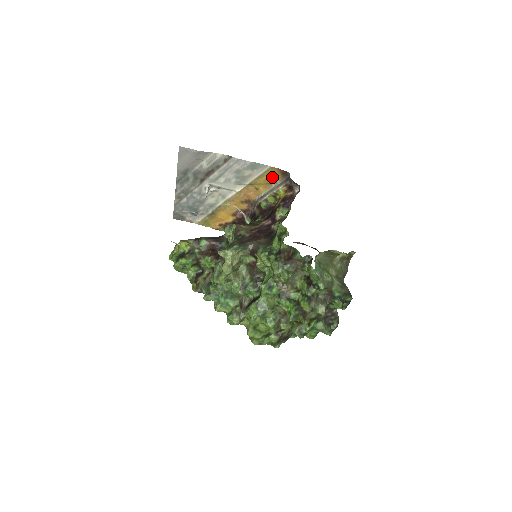
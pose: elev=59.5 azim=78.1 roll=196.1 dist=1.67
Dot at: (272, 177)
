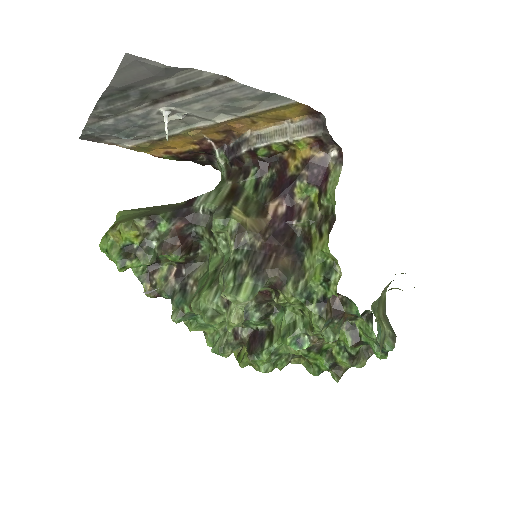
Dot at: (289, 113)
